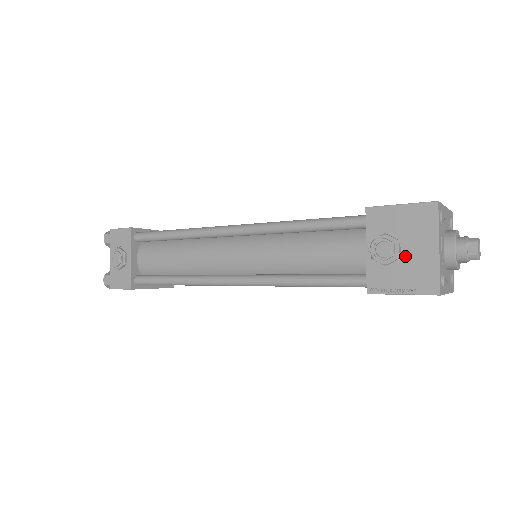
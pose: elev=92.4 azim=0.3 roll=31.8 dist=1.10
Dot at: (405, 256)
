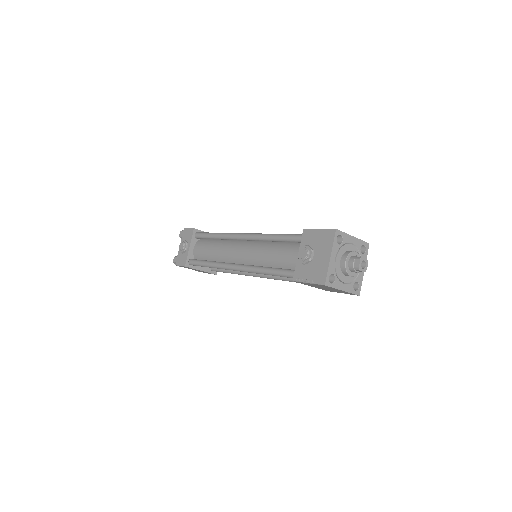
Dot at: (314, 260)
